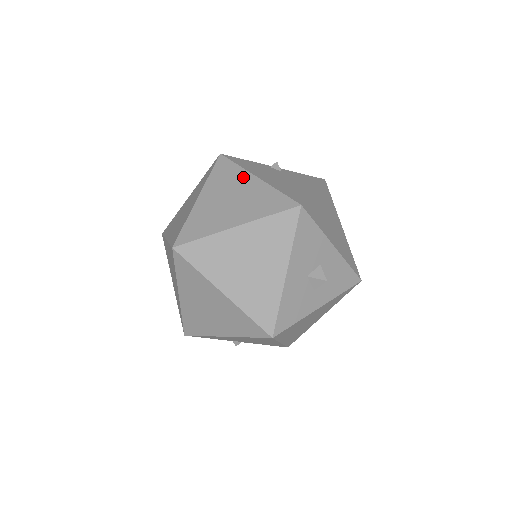
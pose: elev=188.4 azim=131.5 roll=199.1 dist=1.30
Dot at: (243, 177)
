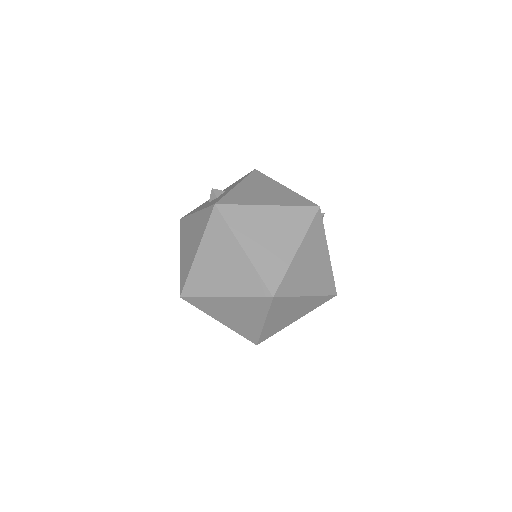
Dot at: (324, 247)
